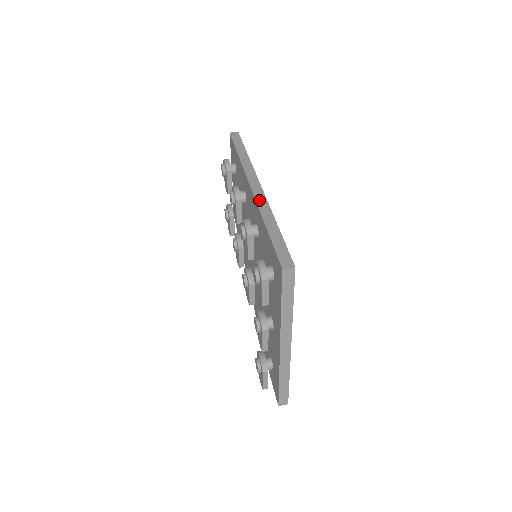
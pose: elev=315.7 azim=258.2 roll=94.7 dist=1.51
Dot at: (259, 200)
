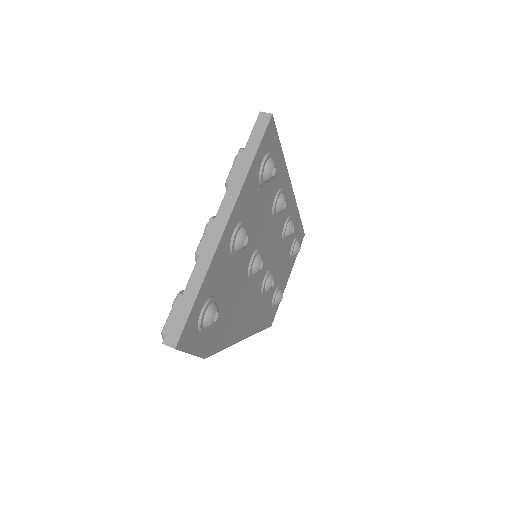
Dot at: occluded
